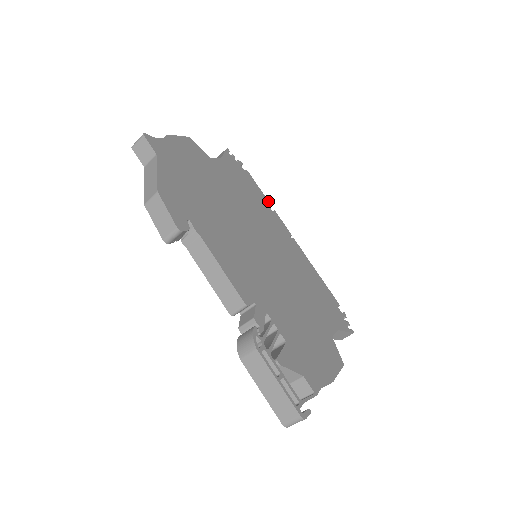
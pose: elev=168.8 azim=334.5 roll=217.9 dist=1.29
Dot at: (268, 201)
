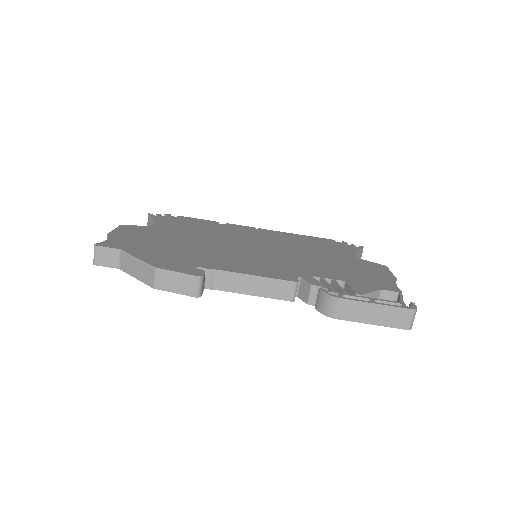
Dot at: (215, 221)
